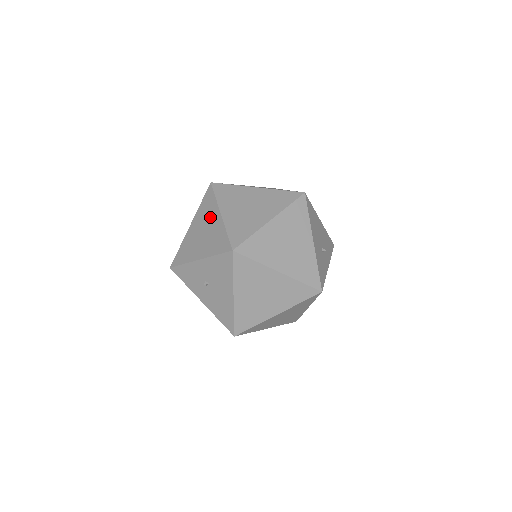
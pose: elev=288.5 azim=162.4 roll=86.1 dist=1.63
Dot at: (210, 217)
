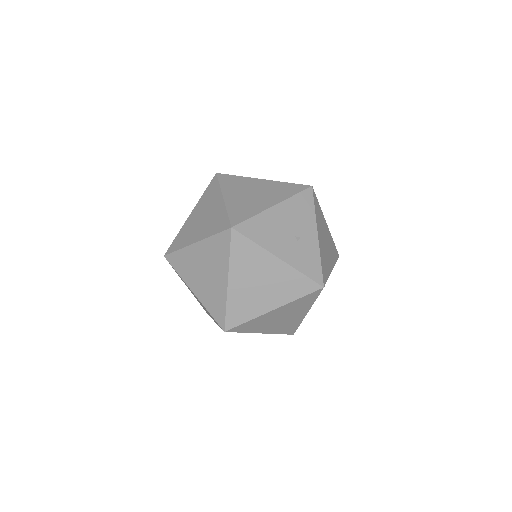
Dot at: occluded
